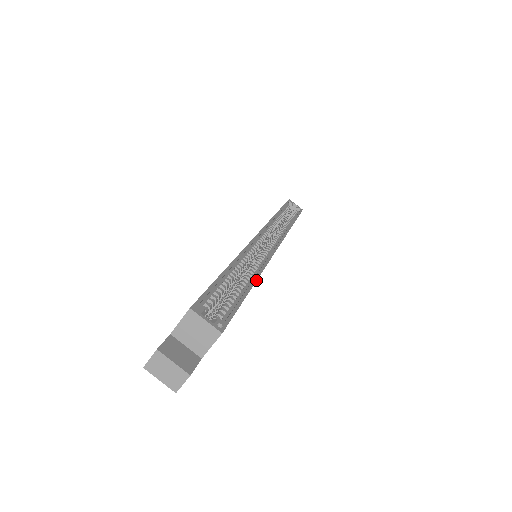
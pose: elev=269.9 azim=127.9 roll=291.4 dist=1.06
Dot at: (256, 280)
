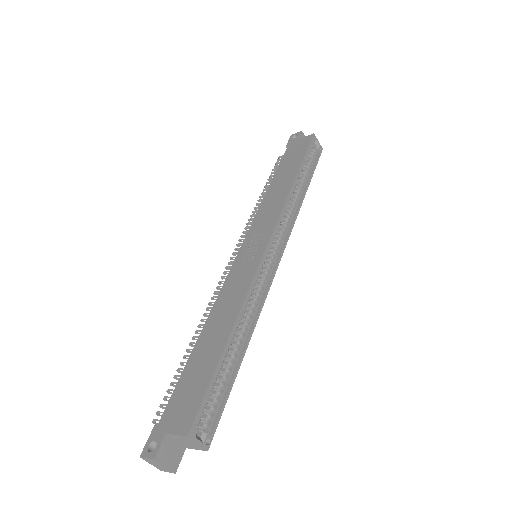
Dot at: occluded
